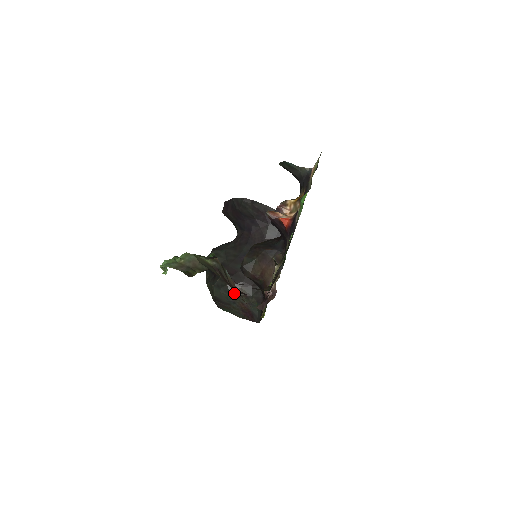
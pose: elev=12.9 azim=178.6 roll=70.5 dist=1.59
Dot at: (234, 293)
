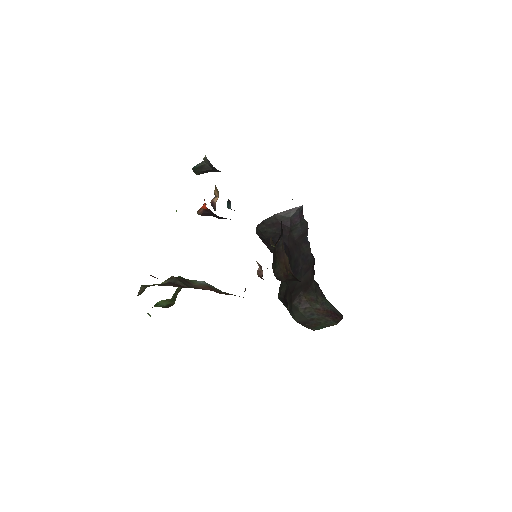
Dot at: (302, 306)
